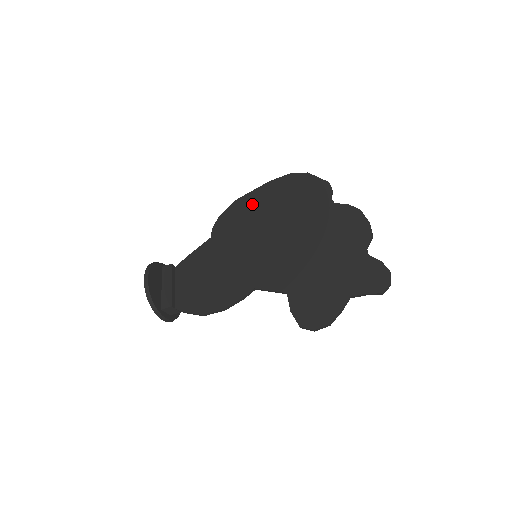
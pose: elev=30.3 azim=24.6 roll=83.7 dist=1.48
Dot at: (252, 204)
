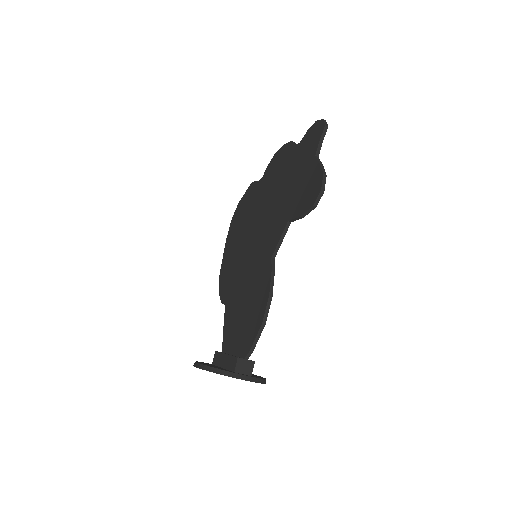
Dot at: (228, 258)
